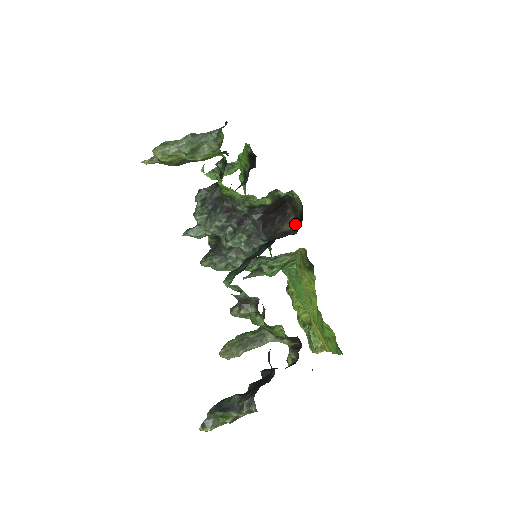
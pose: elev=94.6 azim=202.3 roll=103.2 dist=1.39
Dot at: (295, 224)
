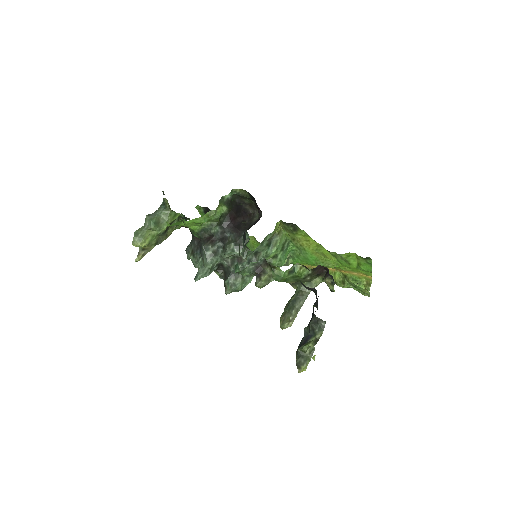
Dot at: (258, 211)
